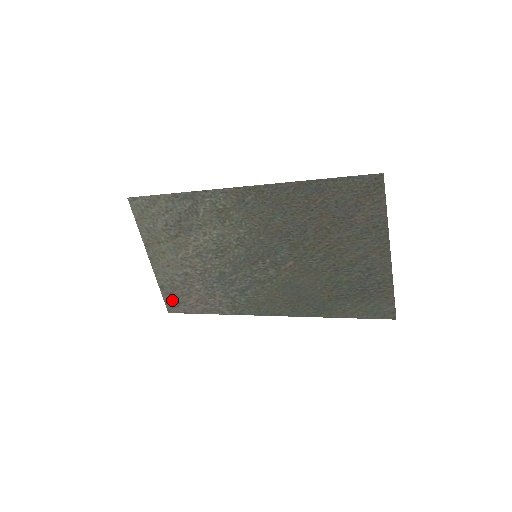
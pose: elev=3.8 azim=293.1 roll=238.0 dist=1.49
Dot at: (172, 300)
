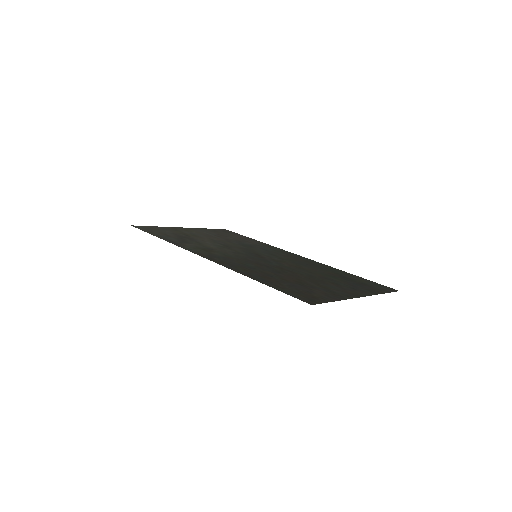
Dot at: (221, 231)
